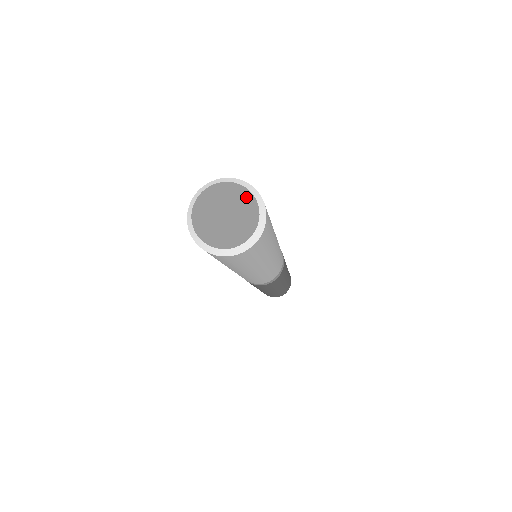
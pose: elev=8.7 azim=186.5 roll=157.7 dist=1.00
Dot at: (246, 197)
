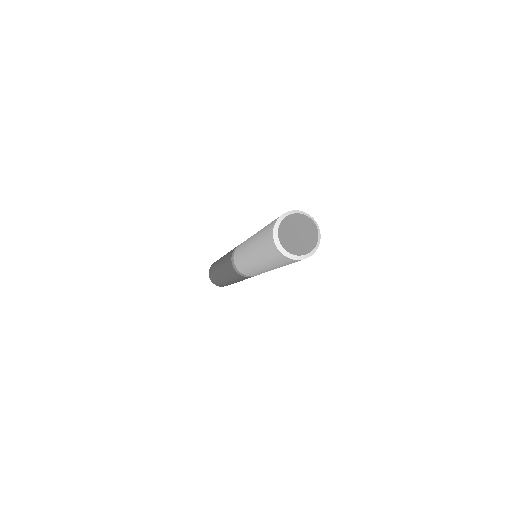
Dot at: (309, 222)
